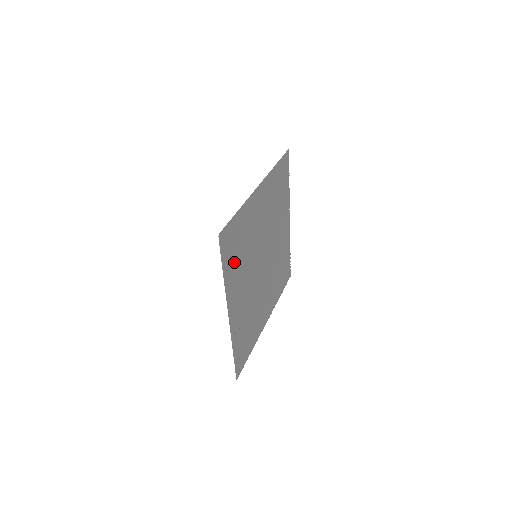
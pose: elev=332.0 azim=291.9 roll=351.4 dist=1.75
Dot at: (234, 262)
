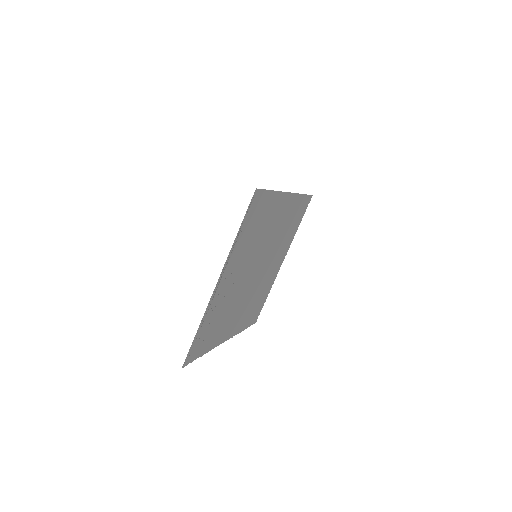
Dot at: (247, 234)
